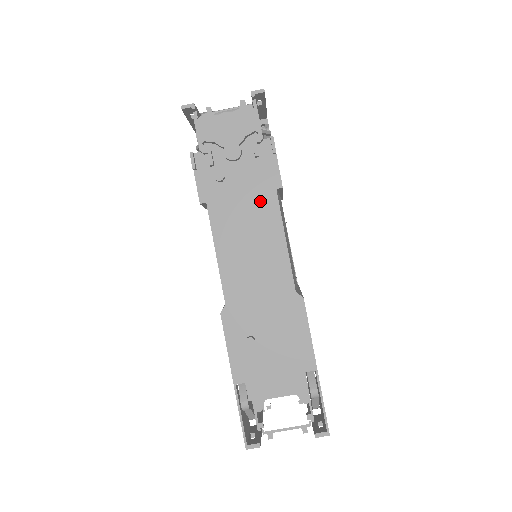
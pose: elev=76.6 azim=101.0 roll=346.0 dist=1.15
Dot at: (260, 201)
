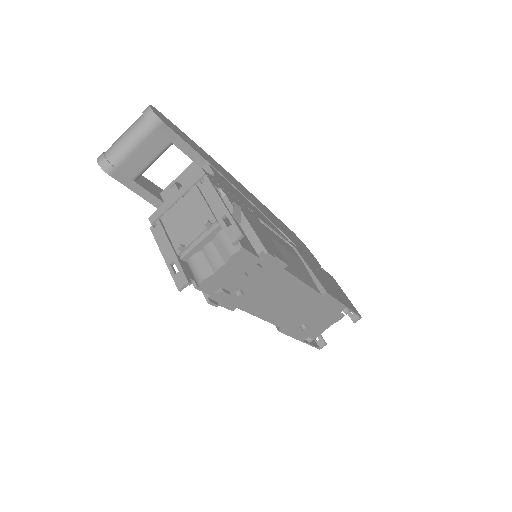
Dot at: (275, 281)
